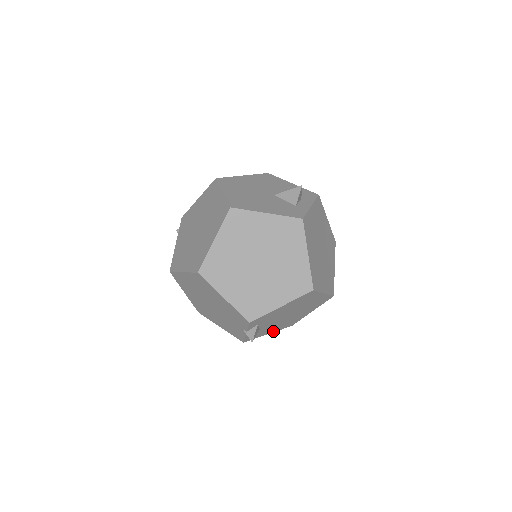
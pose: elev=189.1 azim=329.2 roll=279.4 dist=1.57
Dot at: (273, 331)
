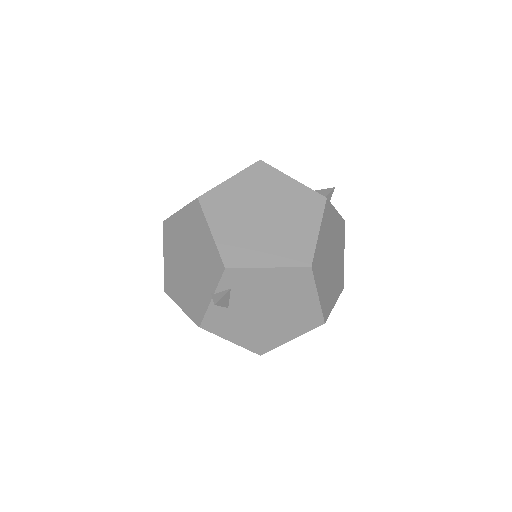
Dot at: (238, 341)
